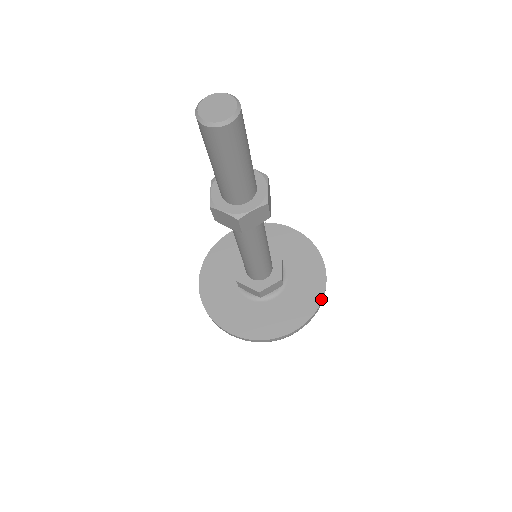
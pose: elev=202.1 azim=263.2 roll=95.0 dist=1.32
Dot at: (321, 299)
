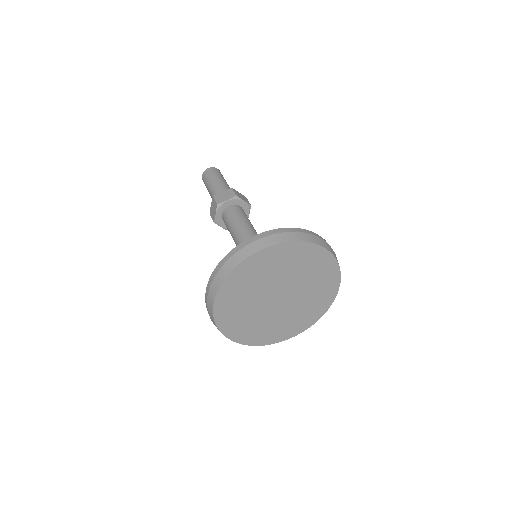
Dot at: (297, 229)
